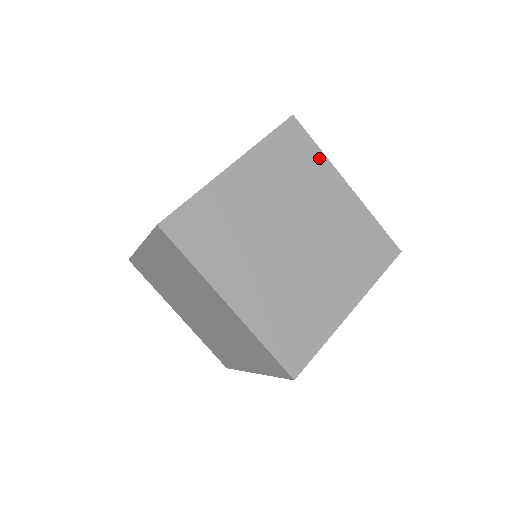
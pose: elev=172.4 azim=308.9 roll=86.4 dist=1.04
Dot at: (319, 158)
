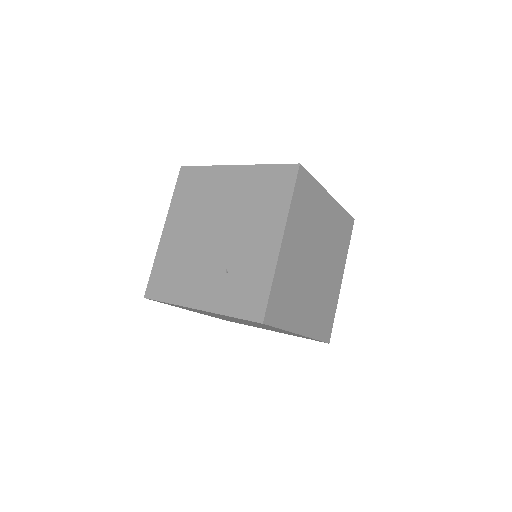
Dot at: (279, 329)
